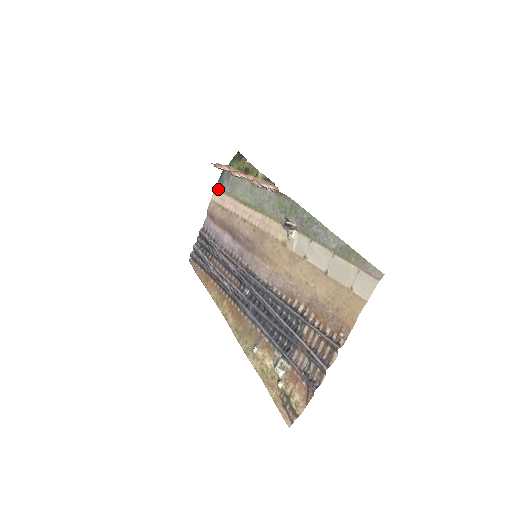
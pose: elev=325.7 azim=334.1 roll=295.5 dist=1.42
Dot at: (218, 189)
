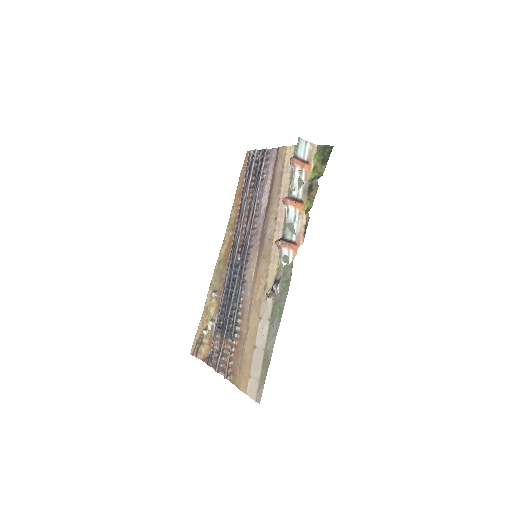
Dot at: (294, 152)
